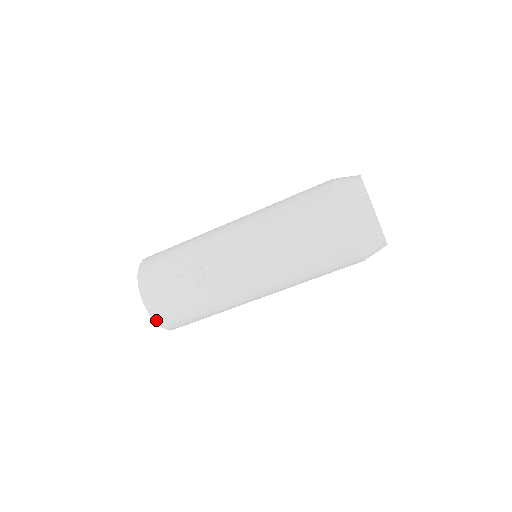
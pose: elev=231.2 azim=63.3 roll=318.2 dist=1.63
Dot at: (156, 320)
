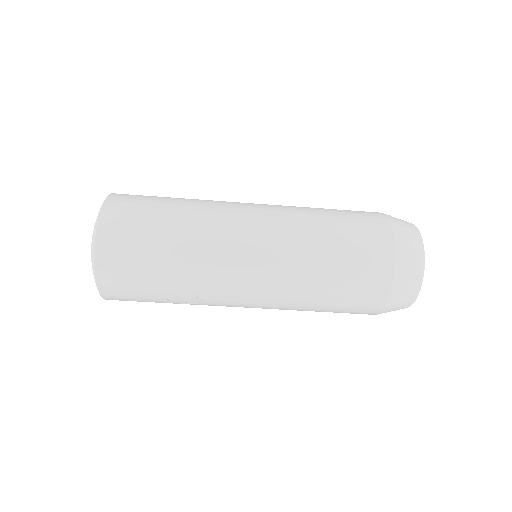
Dot at: occluded
